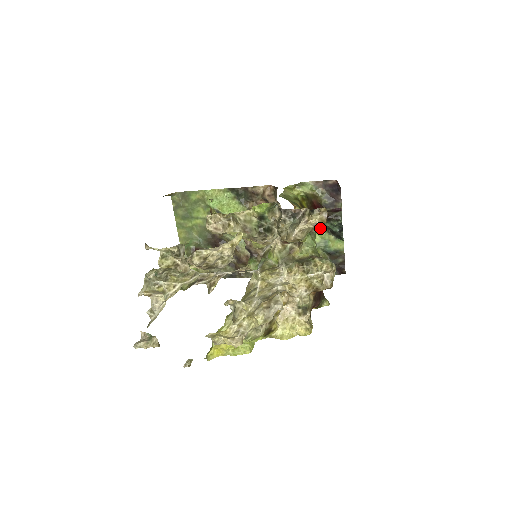
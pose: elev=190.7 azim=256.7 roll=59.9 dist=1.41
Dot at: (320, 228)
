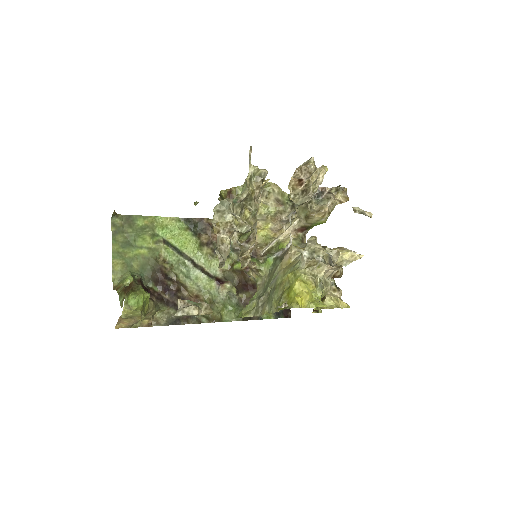
Dot at: occluded
